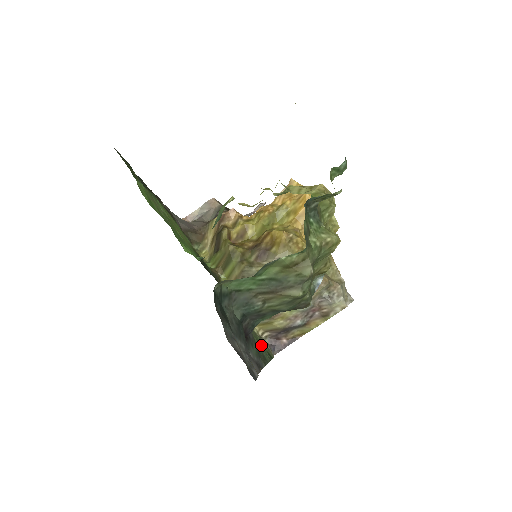
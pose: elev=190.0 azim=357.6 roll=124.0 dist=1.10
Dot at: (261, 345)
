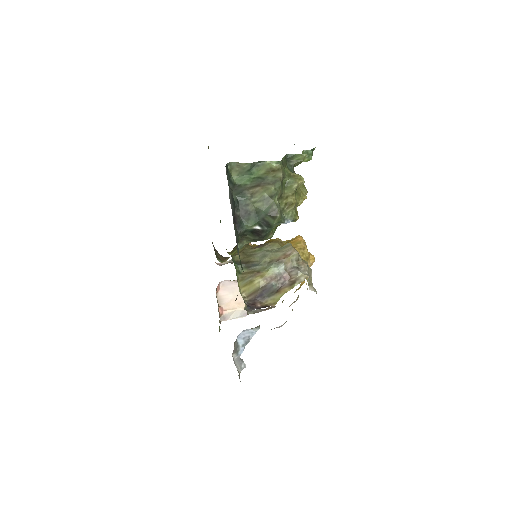
Dot at: occluded
